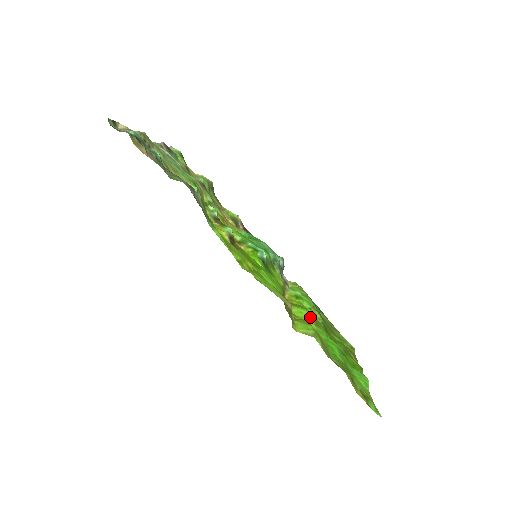
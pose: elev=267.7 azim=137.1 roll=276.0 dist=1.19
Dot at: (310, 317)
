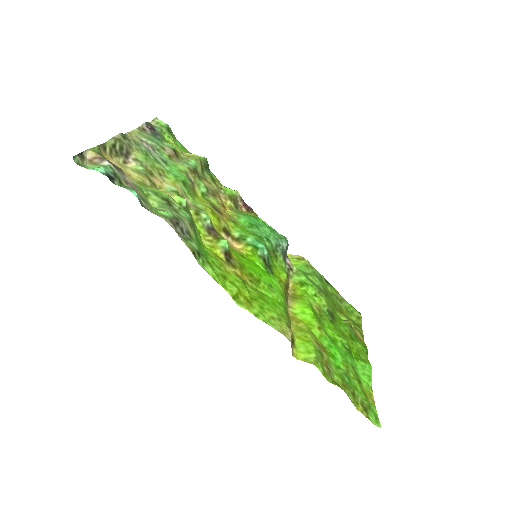
Dot at: (313, 319)
